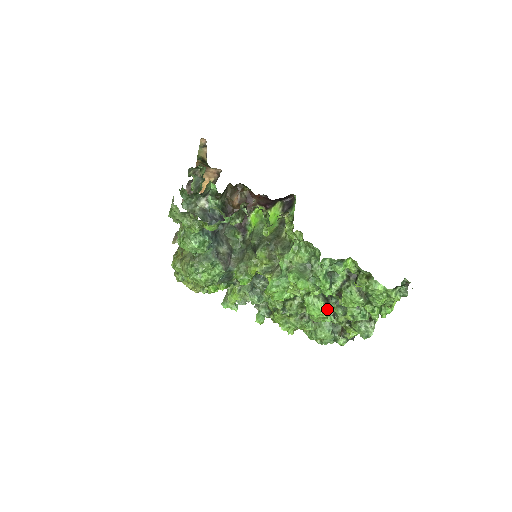
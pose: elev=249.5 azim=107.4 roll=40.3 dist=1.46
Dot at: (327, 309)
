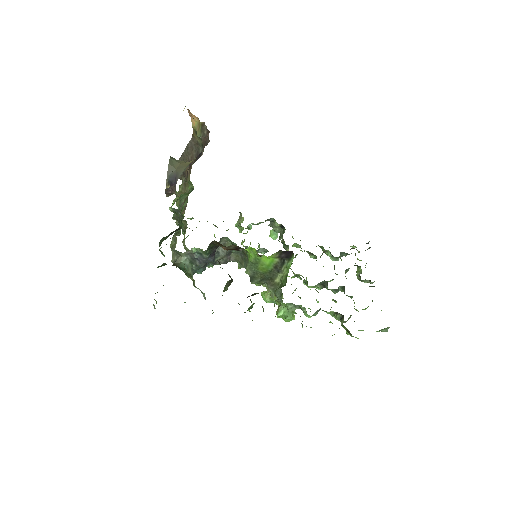
Dot at: occluded
